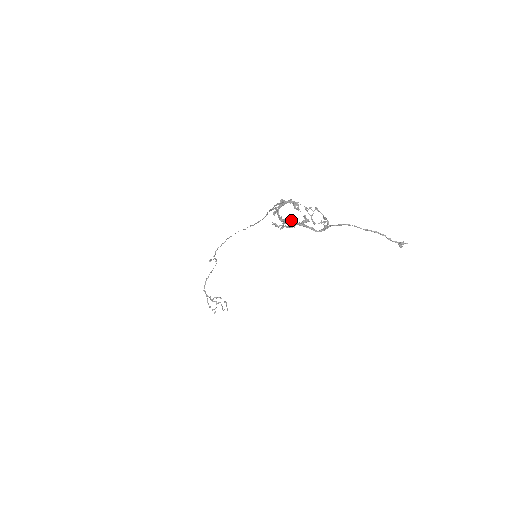
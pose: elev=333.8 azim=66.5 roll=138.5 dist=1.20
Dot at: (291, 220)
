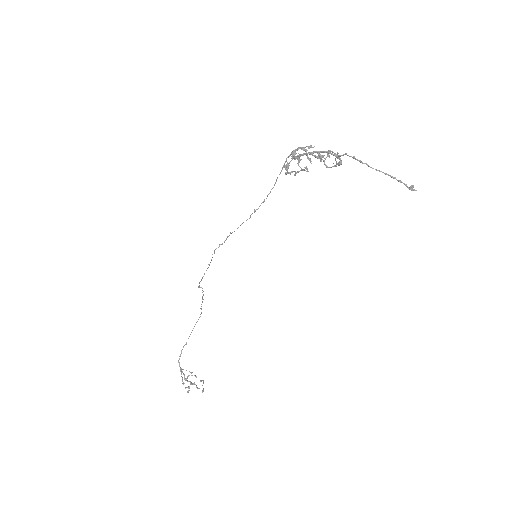
Dot at: (304, 167)
